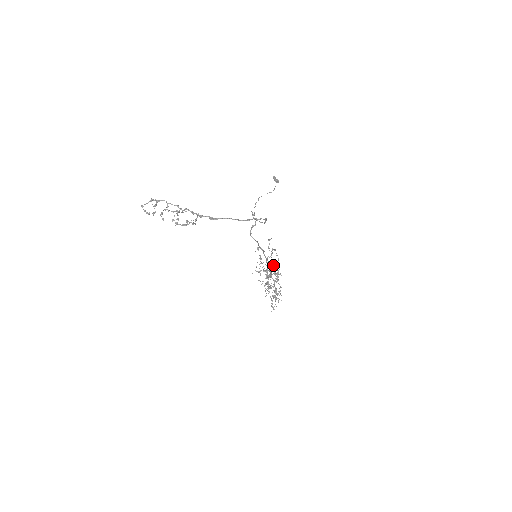
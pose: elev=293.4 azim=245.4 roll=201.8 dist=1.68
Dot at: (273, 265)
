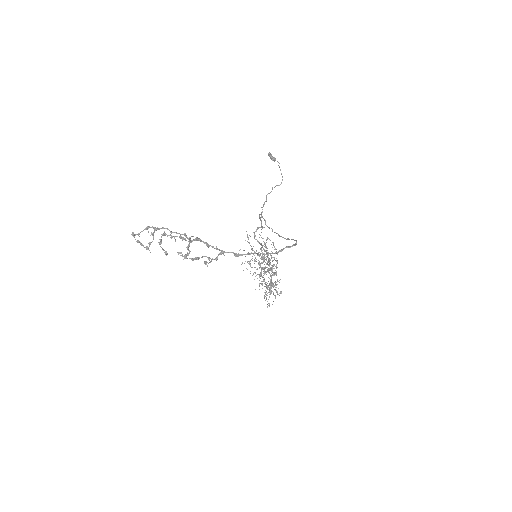
Dot at: occluded
